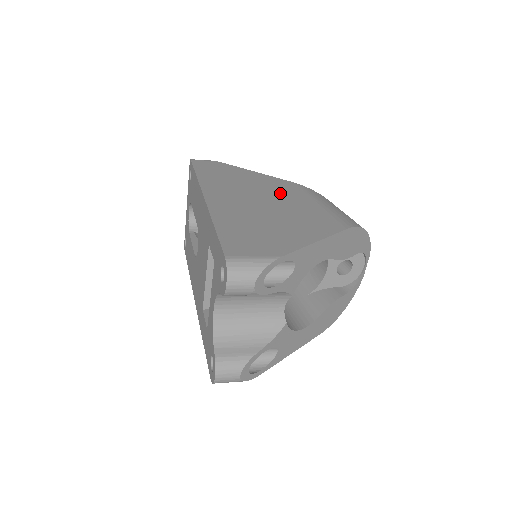
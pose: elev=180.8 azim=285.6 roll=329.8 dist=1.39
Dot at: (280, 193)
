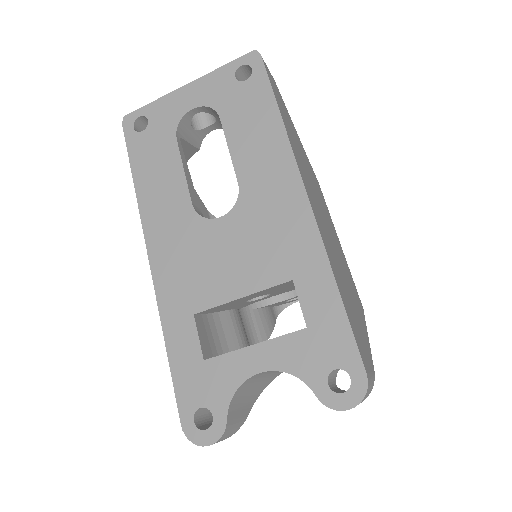
Dot at: (325, 209)
